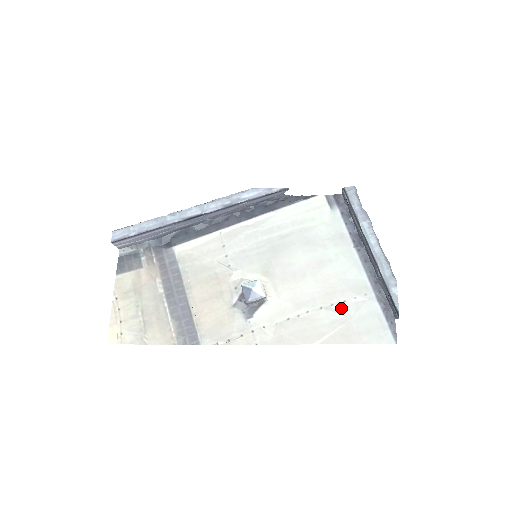
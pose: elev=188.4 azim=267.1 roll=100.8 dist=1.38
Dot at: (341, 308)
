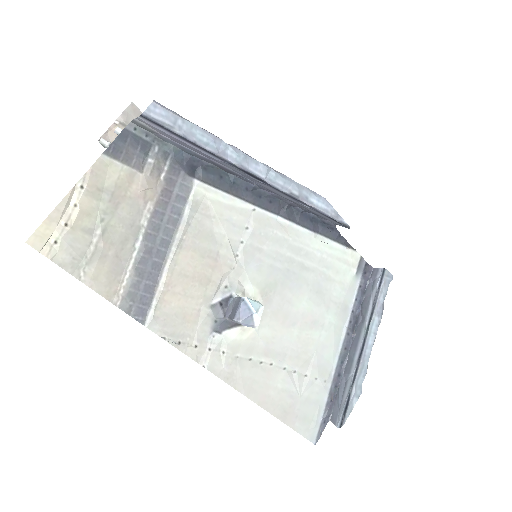
Dot at: (300, 381)
